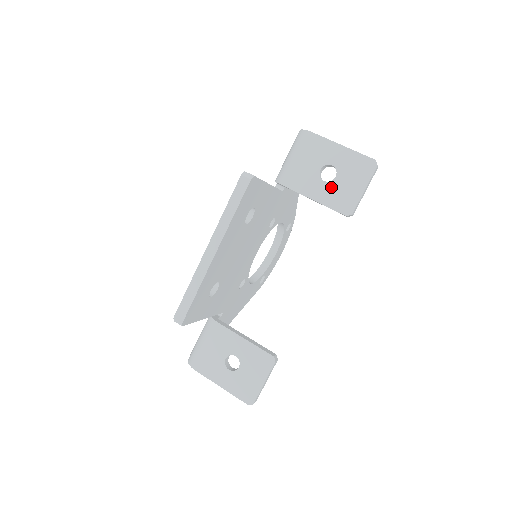
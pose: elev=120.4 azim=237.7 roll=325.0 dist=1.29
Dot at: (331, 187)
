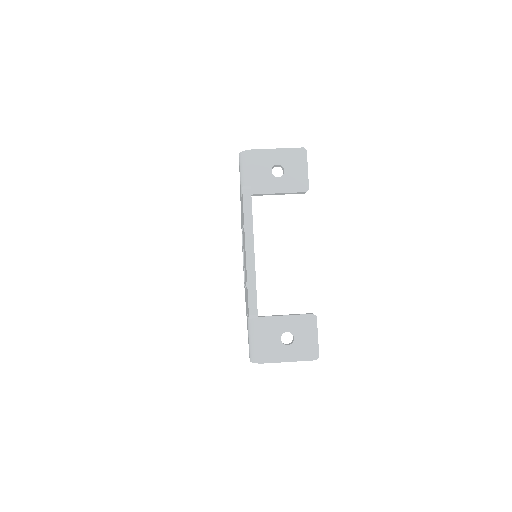
Dot at: (285, 179)
